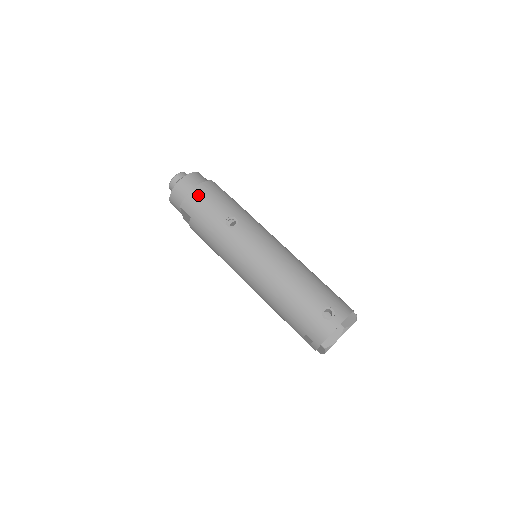
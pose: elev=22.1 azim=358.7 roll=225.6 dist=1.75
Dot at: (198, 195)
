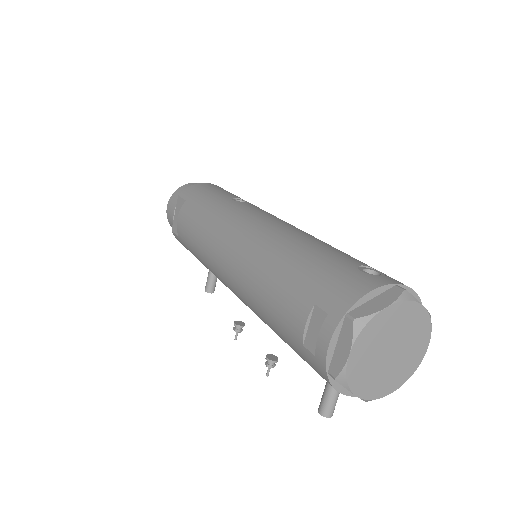
Dot at: (209, 185)
